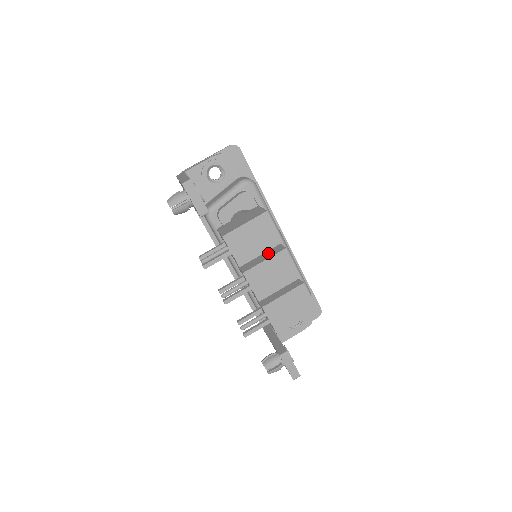
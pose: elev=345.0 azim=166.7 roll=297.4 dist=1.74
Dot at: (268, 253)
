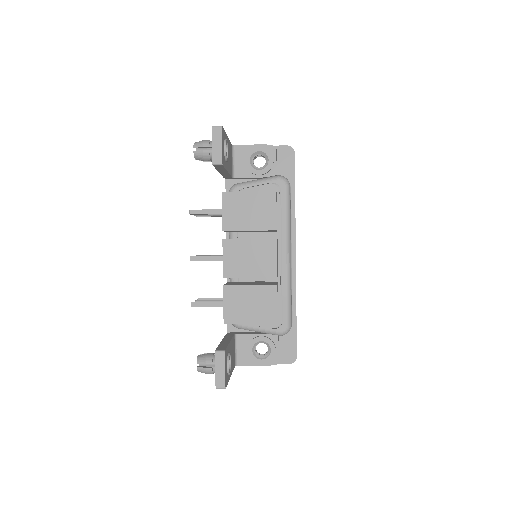
Dot at: occluded
